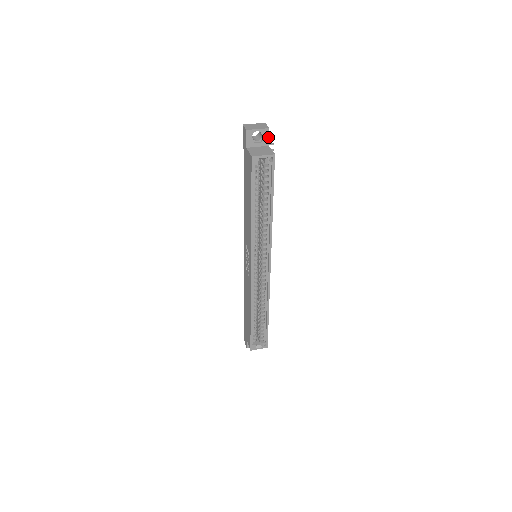
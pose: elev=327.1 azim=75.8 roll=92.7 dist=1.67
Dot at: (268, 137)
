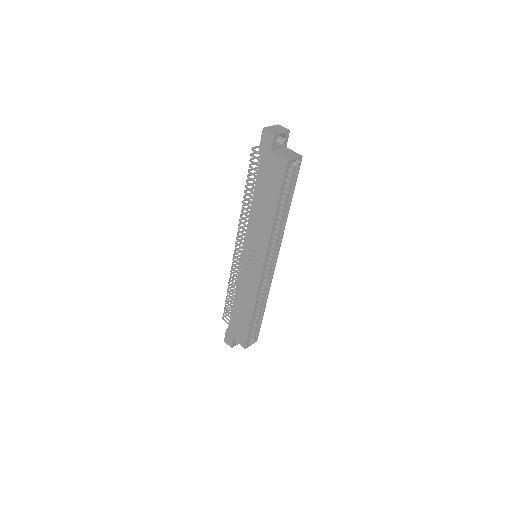
Dot at: (287, 139)
